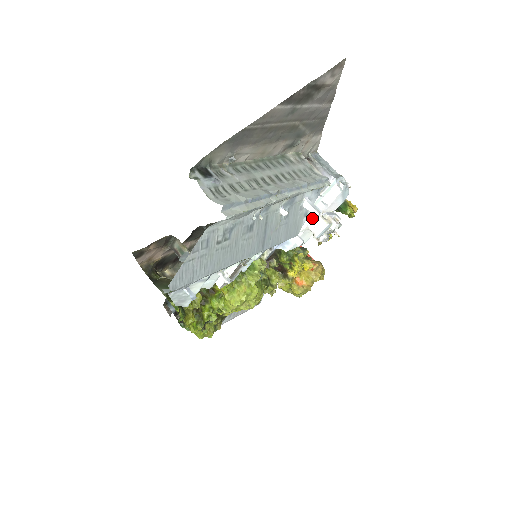
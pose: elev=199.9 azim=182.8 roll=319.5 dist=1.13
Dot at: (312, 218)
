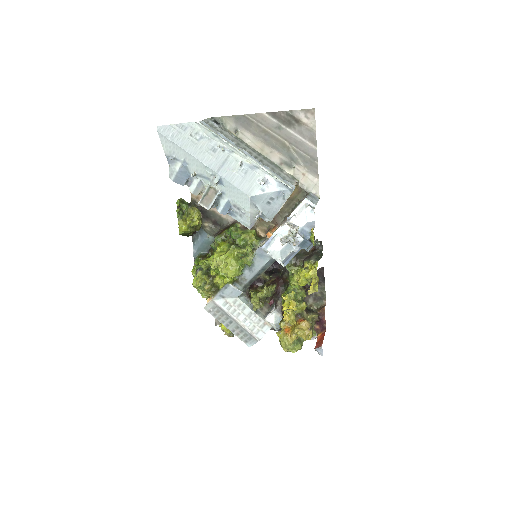
Dot at: occluded
